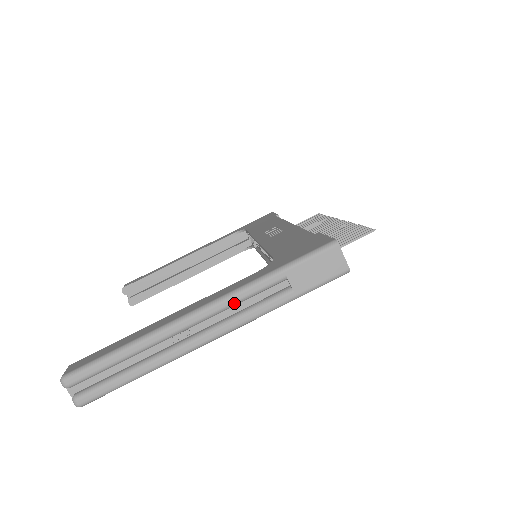
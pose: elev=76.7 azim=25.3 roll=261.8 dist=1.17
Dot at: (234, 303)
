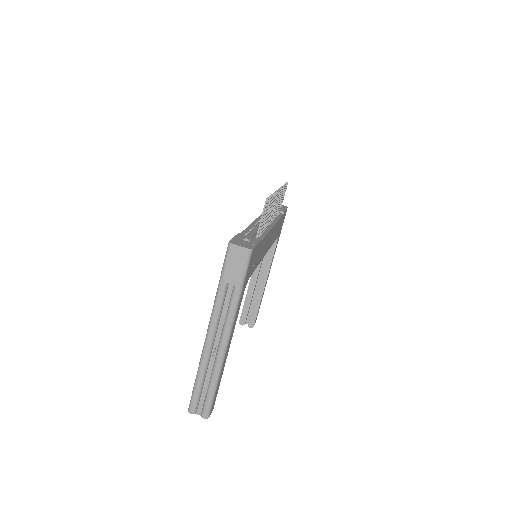
Dot at: (217, 317)
